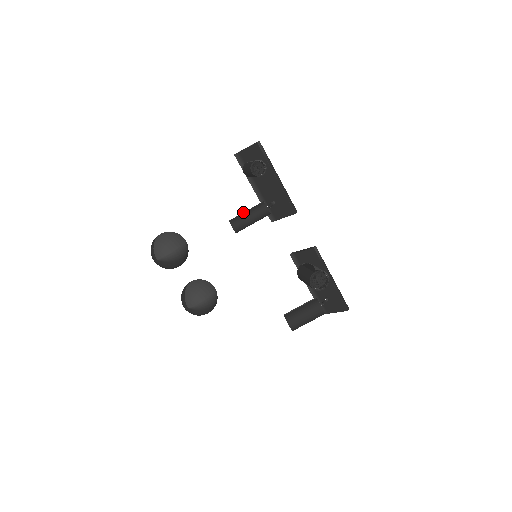
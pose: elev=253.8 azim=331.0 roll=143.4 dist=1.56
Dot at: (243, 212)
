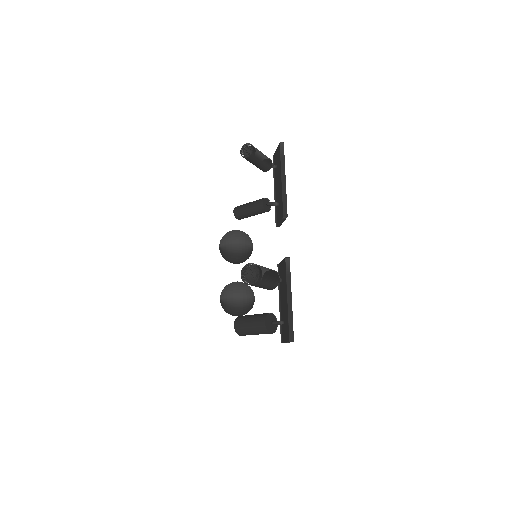
Dot at: occluded
